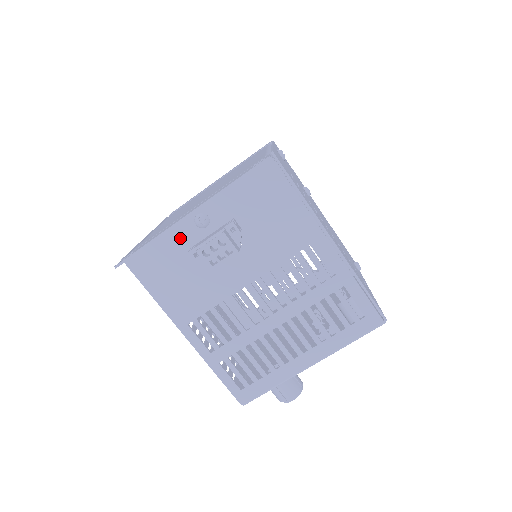
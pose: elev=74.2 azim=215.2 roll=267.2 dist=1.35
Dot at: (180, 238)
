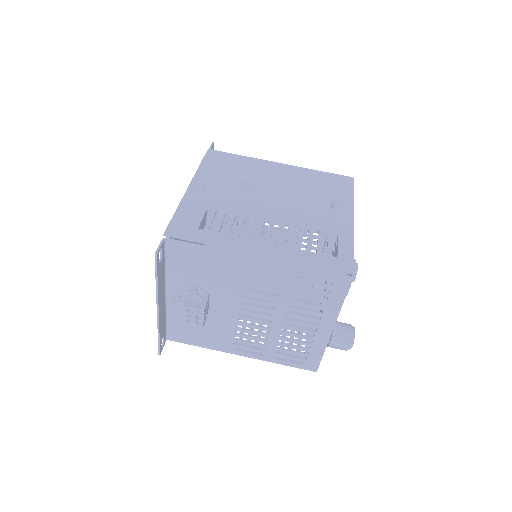
Dot at: (176, 313)
